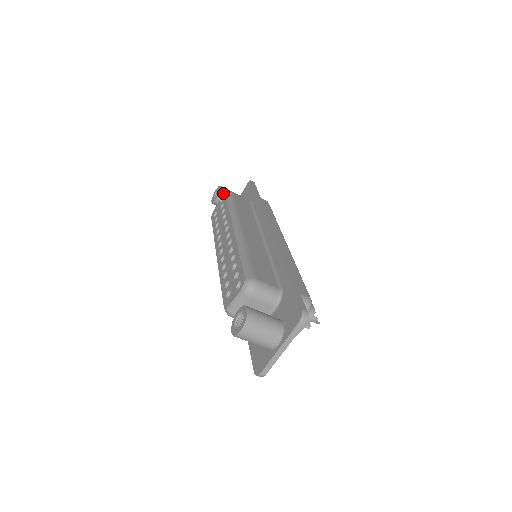
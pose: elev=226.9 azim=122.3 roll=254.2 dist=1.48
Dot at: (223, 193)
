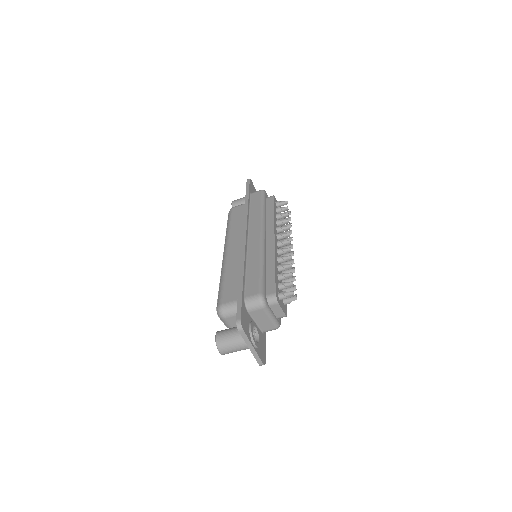
Dot at: occluded
